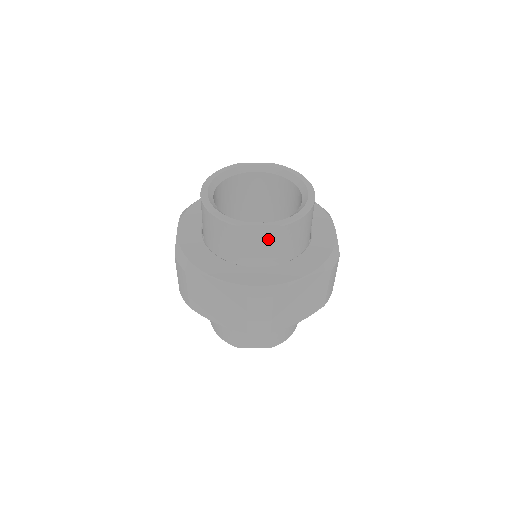
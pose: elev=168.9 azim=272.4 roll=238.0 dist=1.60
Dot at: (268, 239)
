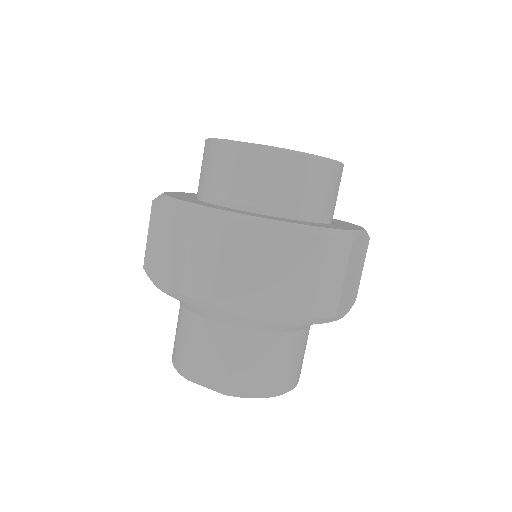
Dot at: (253, 168)
